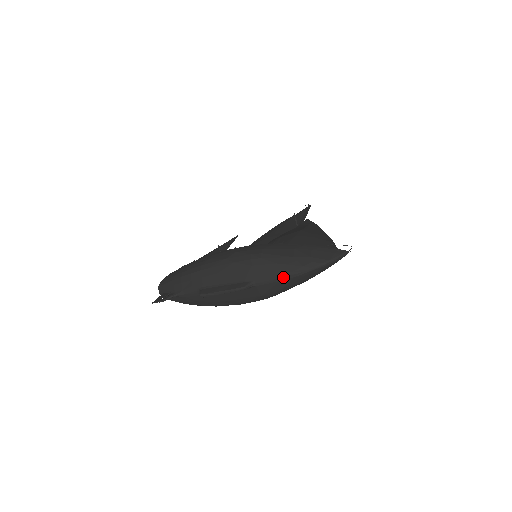
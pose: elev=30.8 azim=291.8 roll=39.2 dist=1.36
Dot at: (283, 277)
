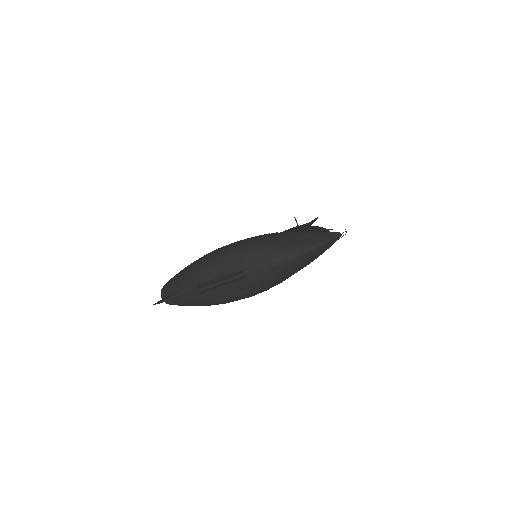
Dot at: (276, 262)
